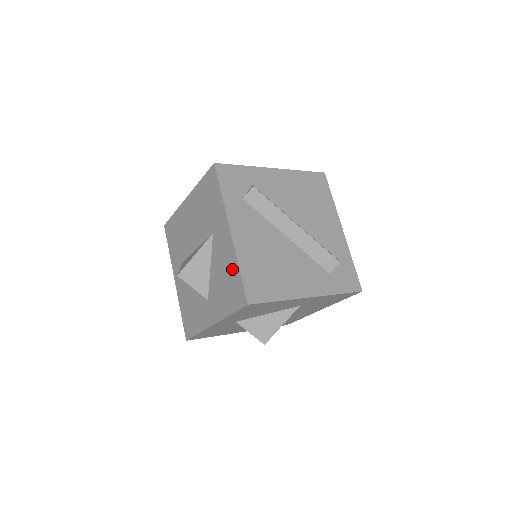
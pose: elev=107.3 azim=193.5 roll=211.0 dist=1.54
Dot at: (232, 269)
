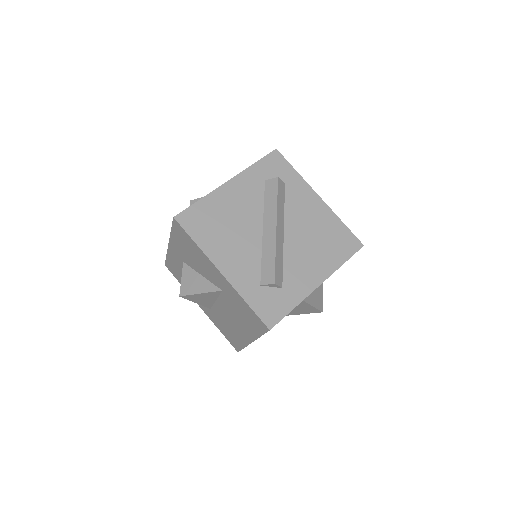
Dot at: occluded
